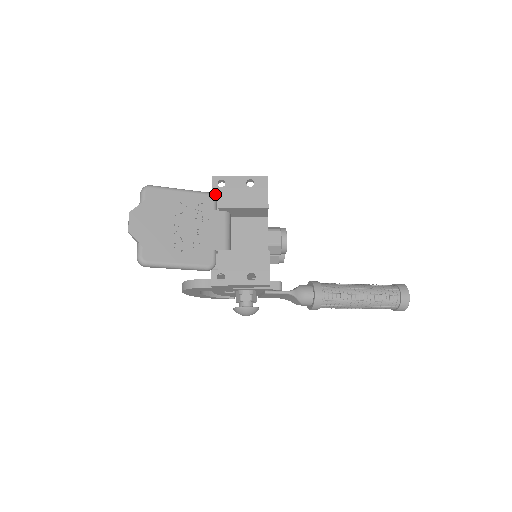
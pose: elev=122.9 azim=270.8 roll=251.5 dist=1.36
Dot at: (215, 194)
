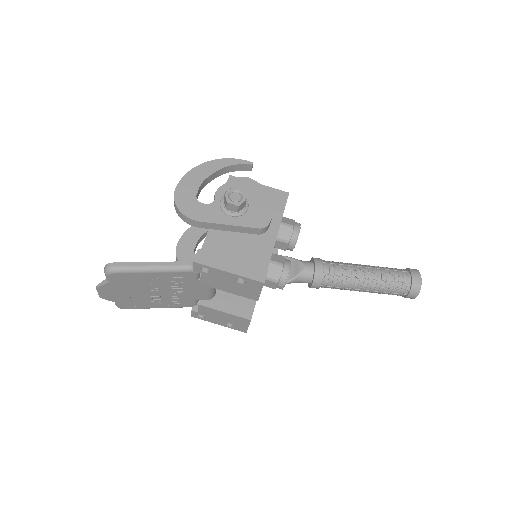
Dot at: occluded
